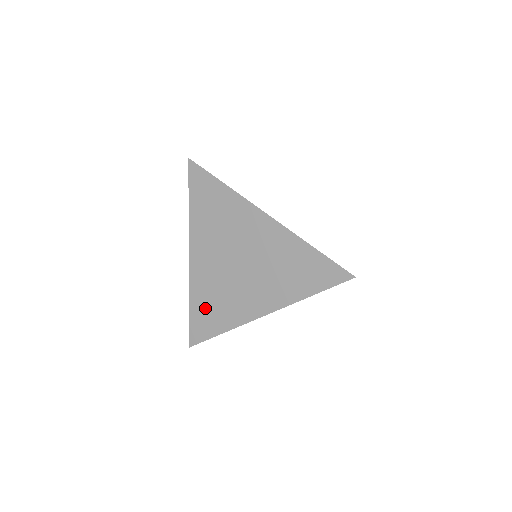
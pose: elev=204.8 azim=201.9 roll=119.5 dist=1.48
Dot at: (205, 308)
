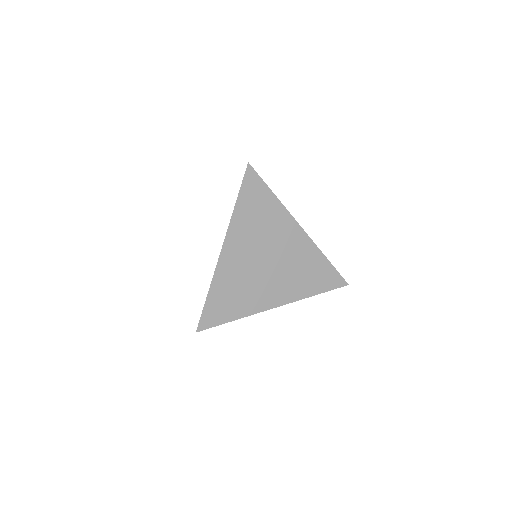
Dot at: (224, 297)
